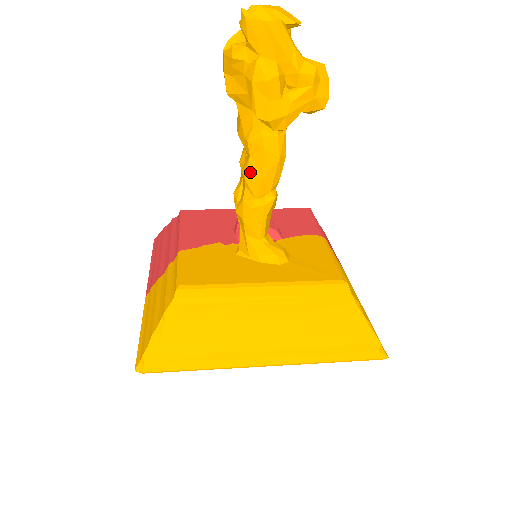
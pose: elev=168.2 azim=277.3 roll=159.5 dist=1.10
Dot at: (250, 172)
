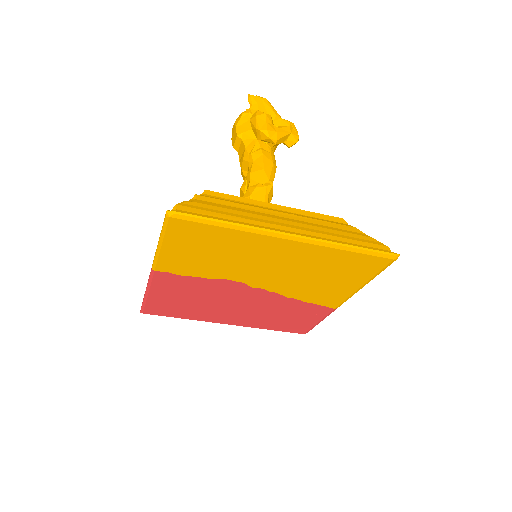
Dot at: (254, 168)
